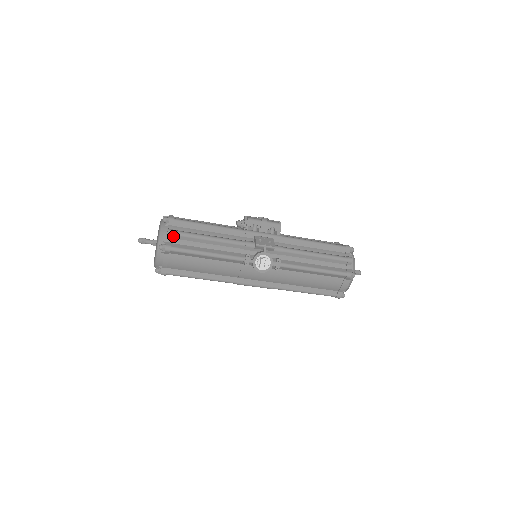
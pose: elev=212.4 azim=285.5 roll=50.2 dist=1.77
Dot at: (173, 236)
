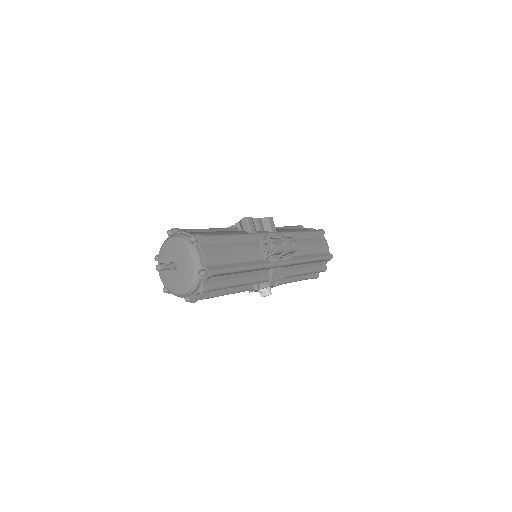
Dot at: occluded
